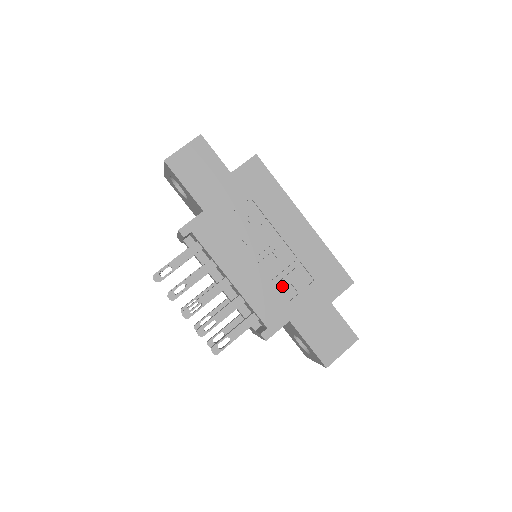
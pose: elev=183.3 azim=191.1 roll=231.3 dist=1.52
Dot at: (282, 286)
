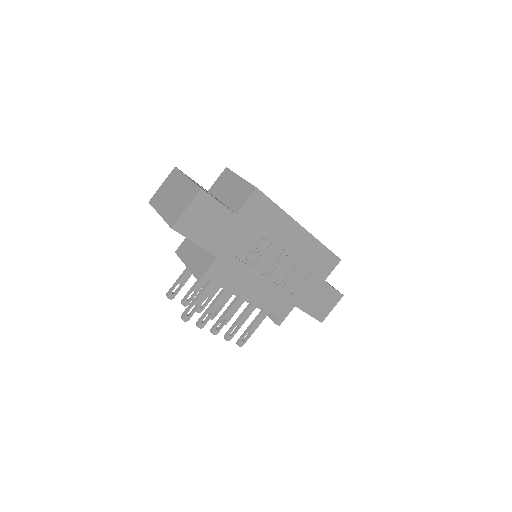
Dot at: (288, 286)
